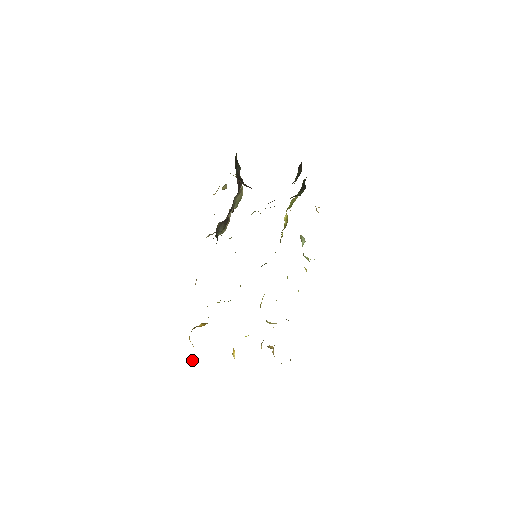
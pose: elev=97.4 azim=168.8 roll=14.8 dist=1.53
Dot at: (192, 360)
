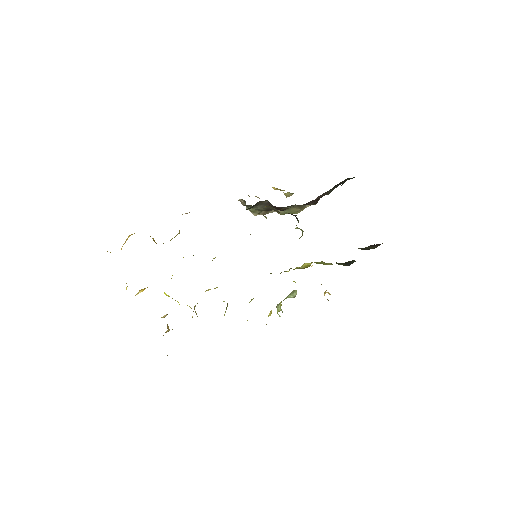
Dot at: occluded
